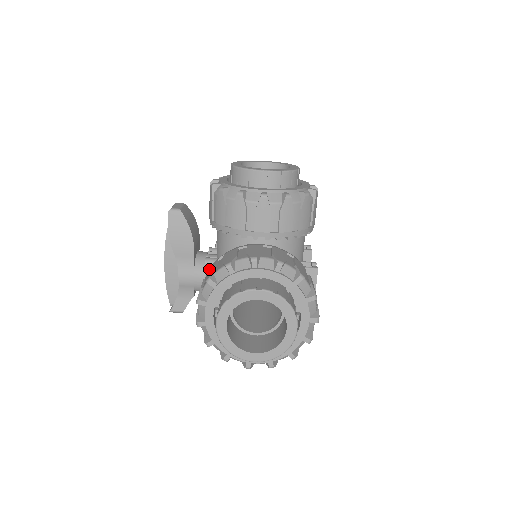
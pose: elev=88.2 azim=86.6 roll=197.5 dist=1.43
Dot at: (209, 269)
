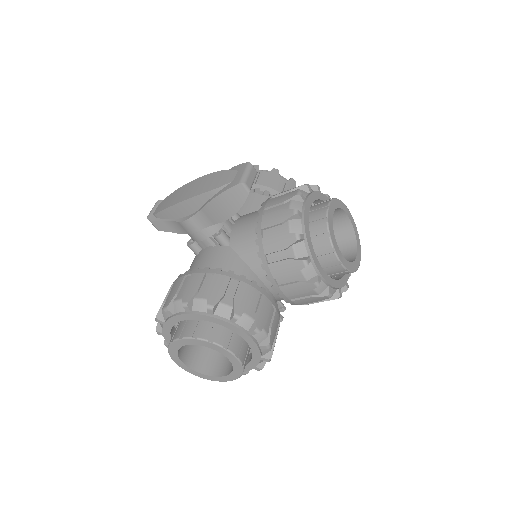
Dot at: (218, 278)
